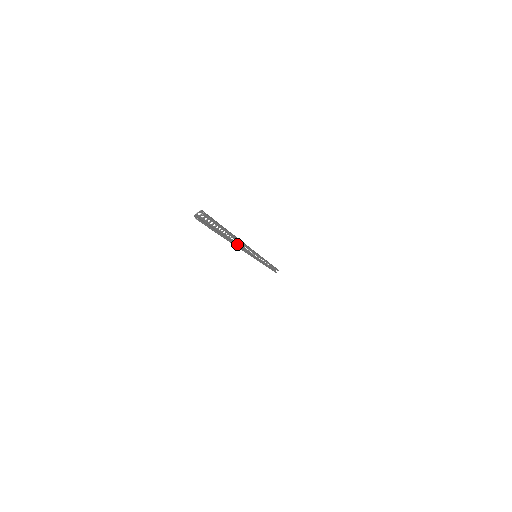
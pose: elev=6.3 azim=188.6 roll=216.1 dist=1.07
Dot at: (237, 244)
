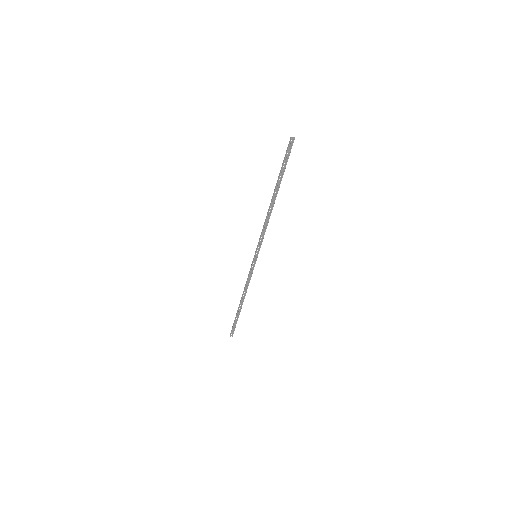
Dot at: (268, 212)
